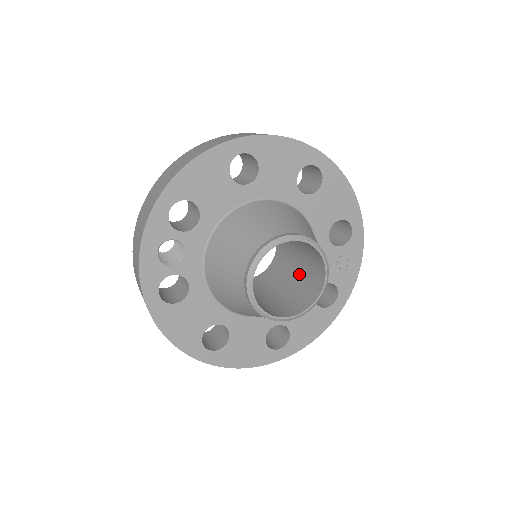
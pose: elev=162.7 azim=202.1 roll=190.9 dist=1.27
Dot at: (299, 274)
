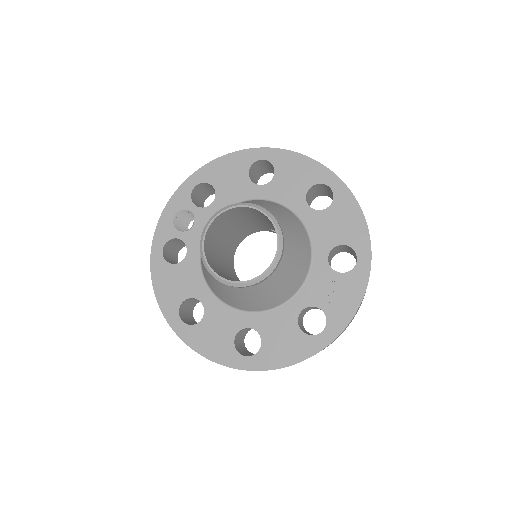
Dot at: occluded
